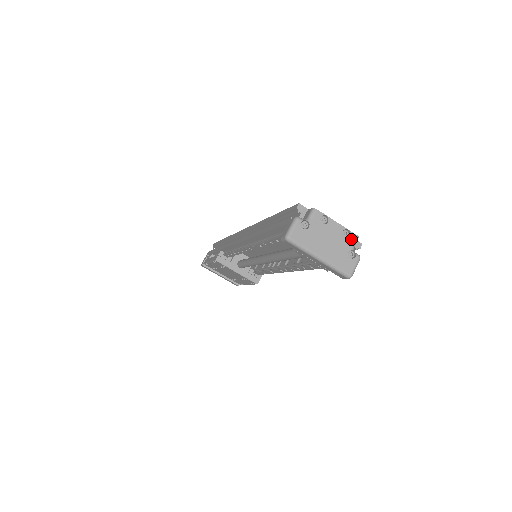
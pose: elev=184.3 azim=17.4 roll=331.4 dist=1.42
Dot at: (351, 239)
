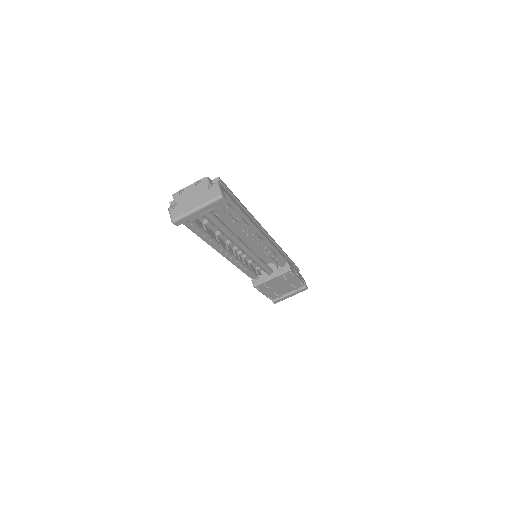
Dot at: (203, 182)
